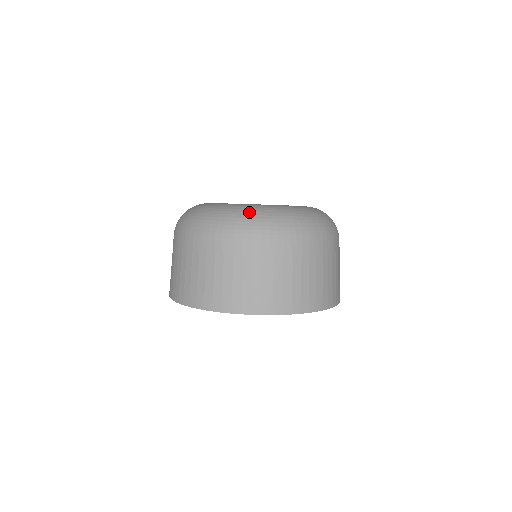
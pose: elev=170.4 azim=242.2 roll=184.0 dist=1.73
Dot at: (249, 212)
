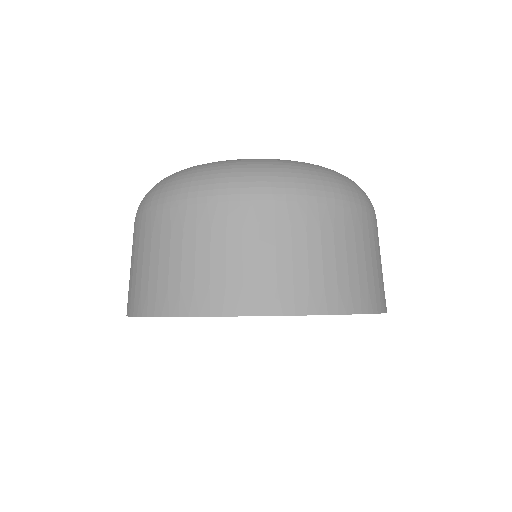
Dot at: (285, 162)
